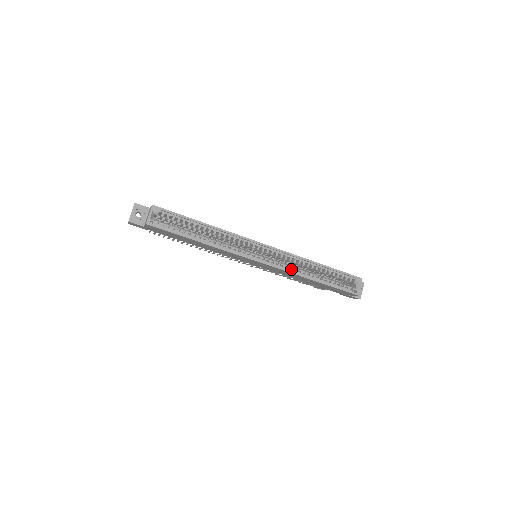
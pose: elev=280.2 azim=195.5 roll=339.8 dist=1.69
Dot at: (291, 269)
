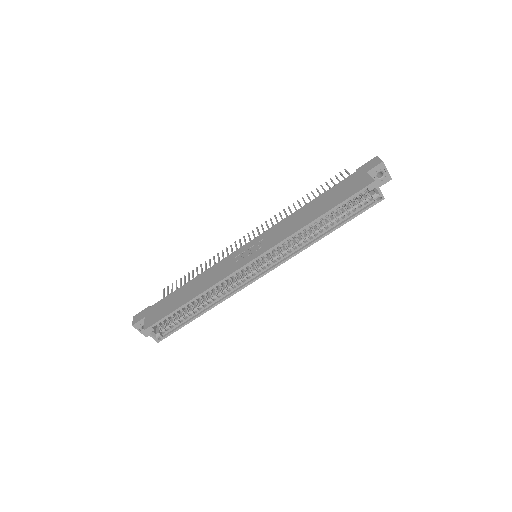
Dot at: (296, 247)
